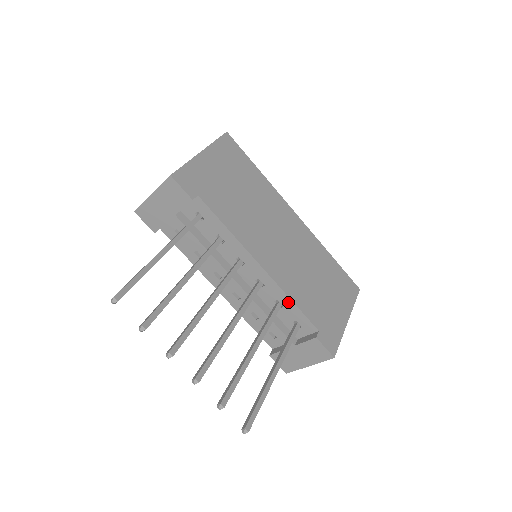
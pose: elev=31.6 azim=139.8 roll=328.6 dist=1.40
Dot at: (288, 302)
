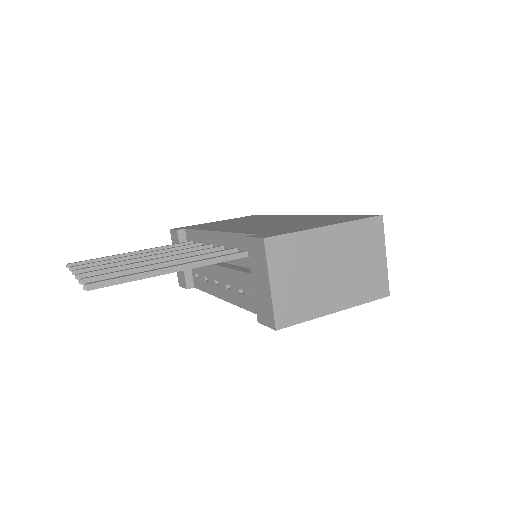
Dot at: (235, 238)
